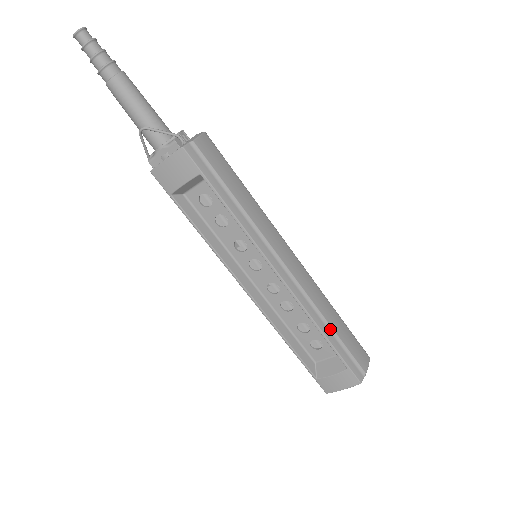
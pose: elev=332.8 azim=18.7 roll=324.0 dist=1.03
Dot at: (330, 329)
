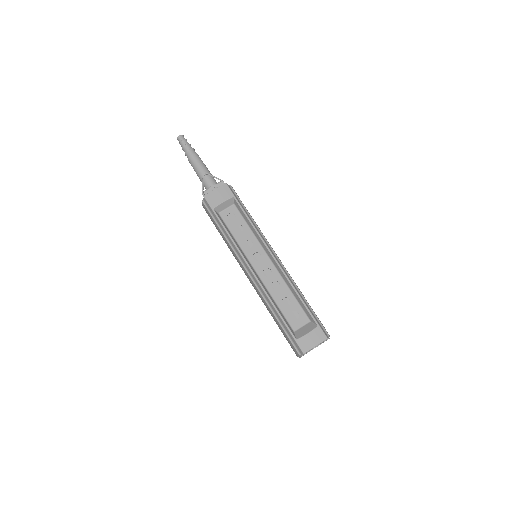
Dot at: (304, 299)
